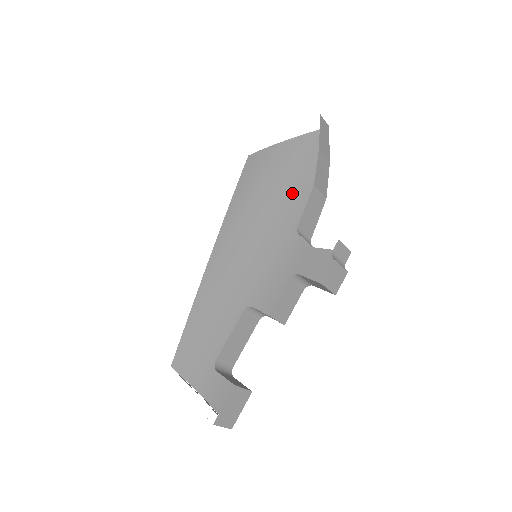
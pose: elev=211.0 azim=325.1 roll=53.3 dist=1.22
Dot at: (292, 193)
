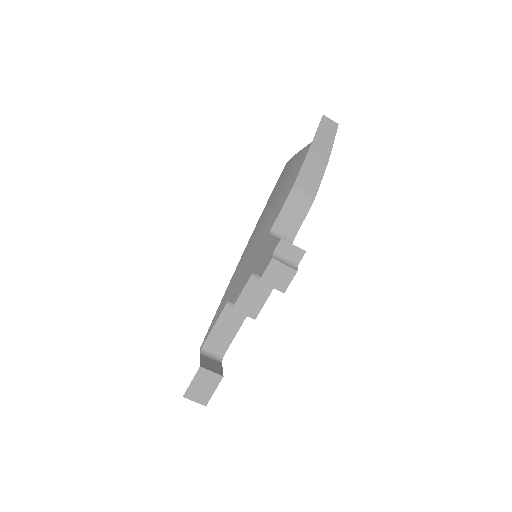
Dot at: occluded
